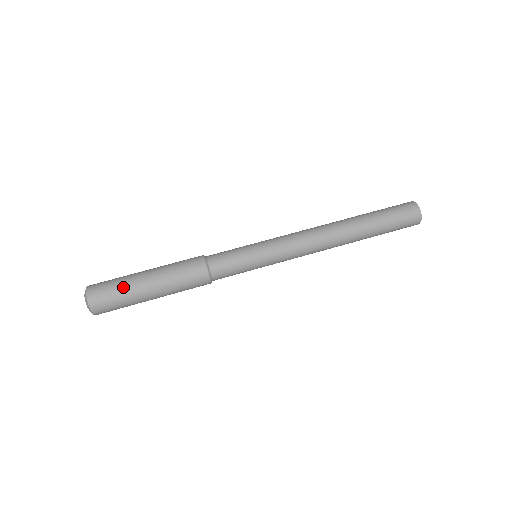
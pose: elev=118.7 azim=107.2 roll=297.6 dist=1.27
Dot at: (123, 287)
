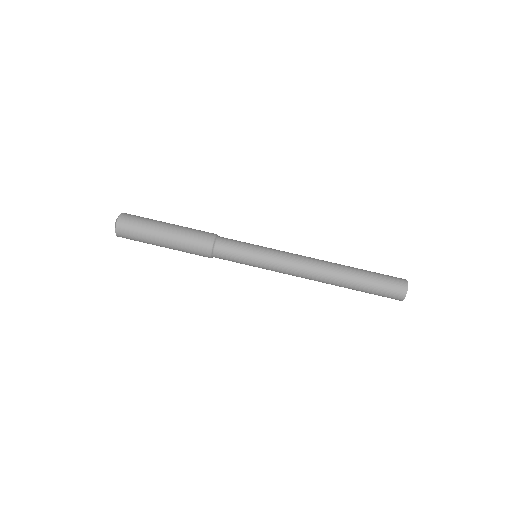
Dot at: (148, 221)
